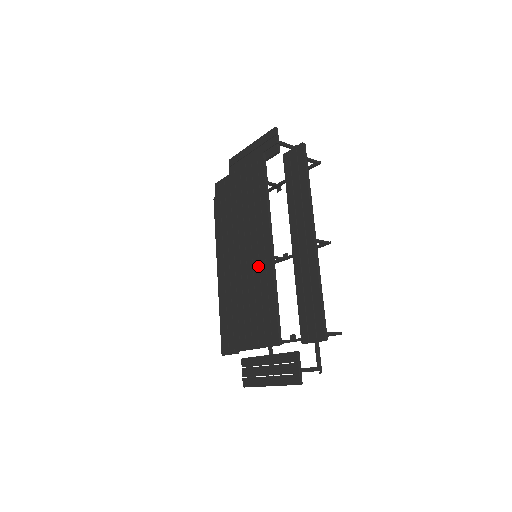
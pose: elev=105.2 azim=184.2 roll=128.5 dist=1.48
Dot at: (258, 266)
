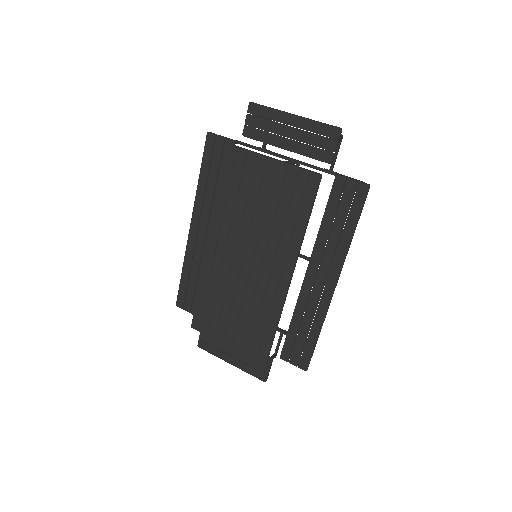
Dot at: (265, 288)
